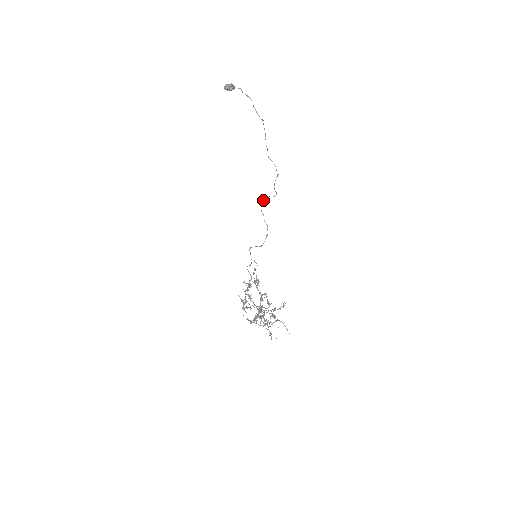
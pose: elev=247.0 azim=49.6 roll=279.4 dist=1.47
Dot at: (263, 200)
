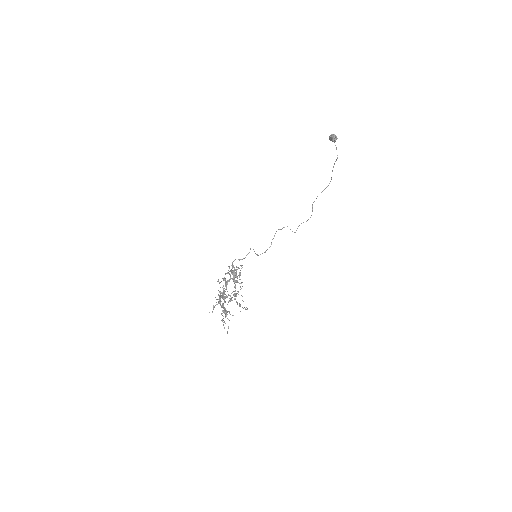
Dot at: occluded
